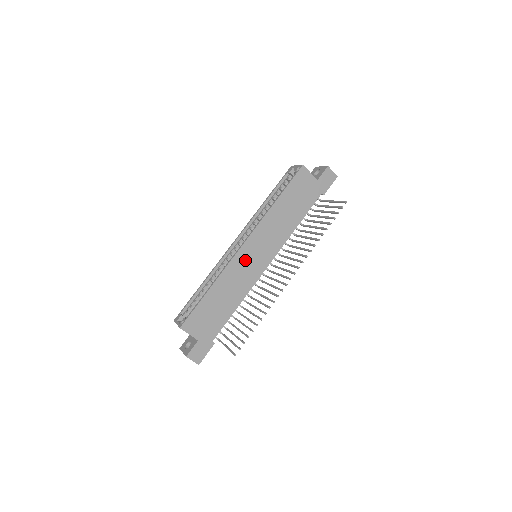
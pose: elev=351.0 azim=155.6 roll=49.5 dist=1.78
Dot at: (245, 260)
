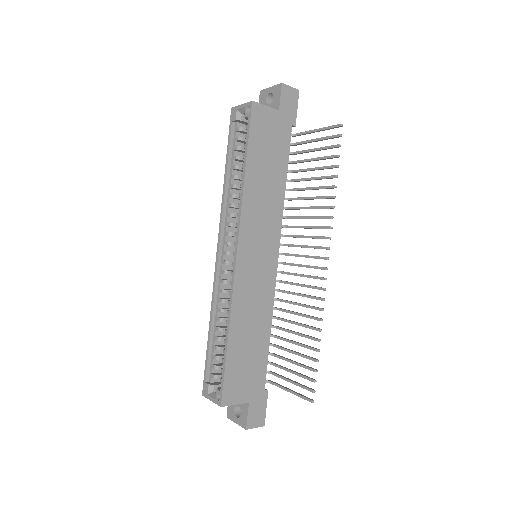
Dot at: (249, 273)
